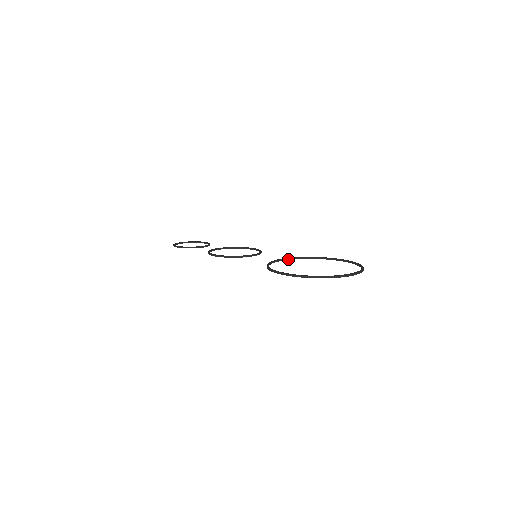
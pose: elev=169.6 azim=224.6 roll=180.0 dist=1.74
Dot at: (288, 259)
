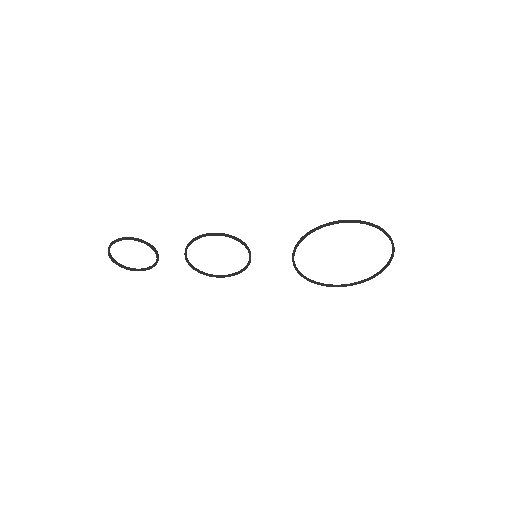
Dot at: (295, 264)
